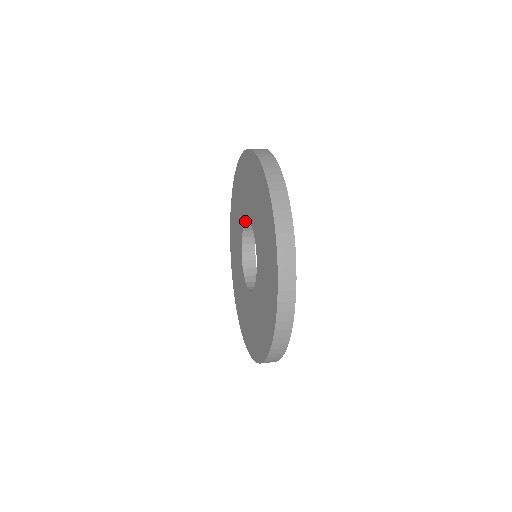
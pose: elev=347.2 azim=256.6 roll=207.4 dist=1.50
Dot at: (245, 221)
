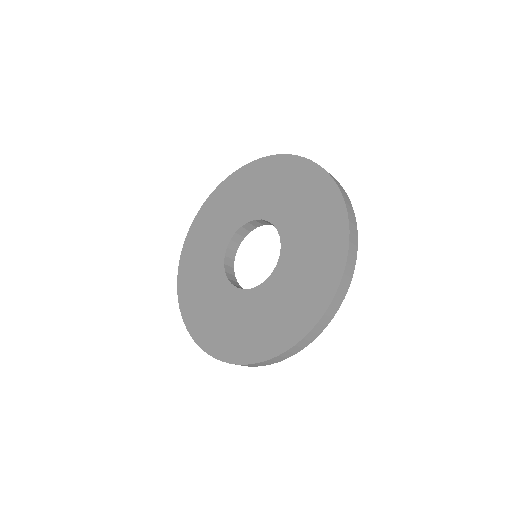
Dot at: (255, 218)
